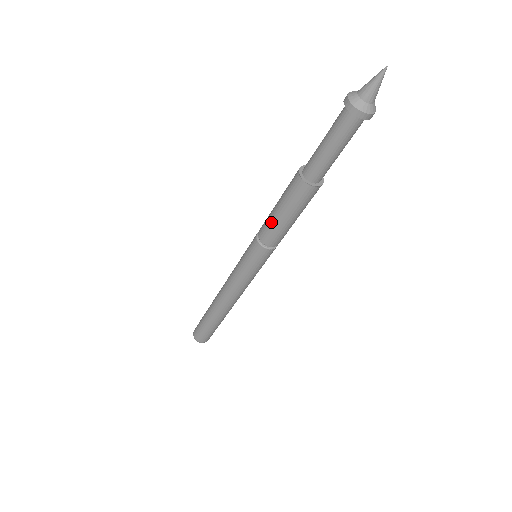
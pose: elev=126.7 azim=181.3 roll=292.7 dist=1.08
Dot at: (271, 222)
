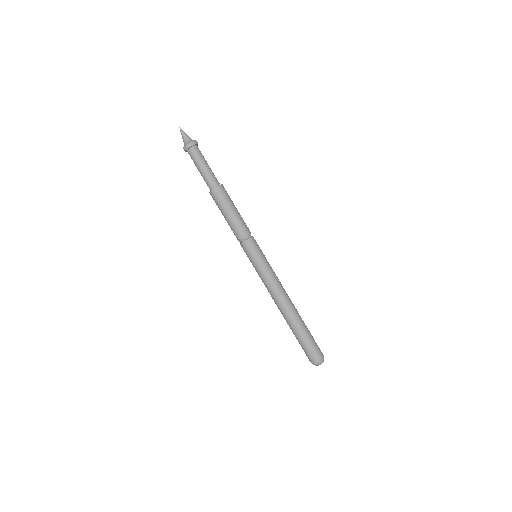
Dot at: occluded
